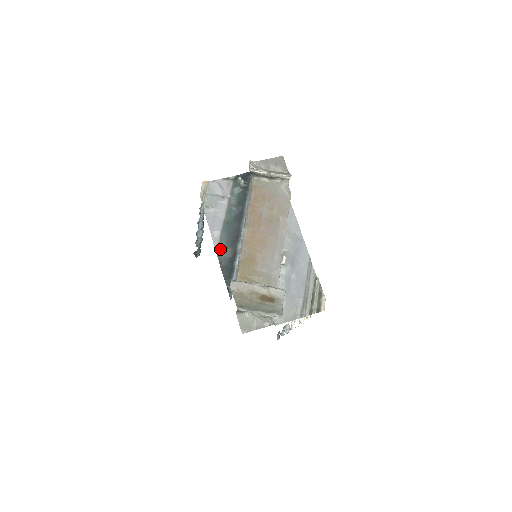
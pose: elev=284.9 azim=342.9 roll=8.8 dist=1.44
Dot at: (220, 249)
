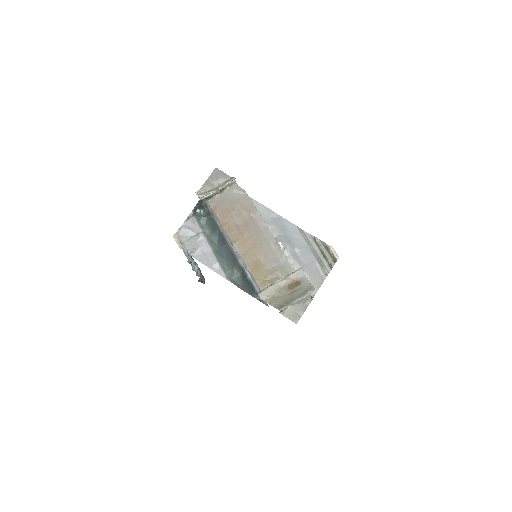
Dot at: (228, 275)
